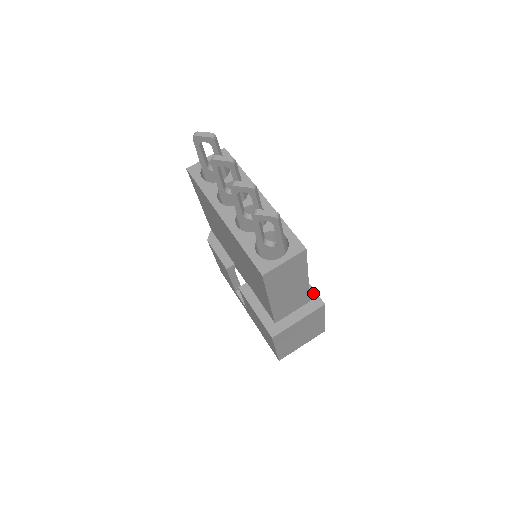
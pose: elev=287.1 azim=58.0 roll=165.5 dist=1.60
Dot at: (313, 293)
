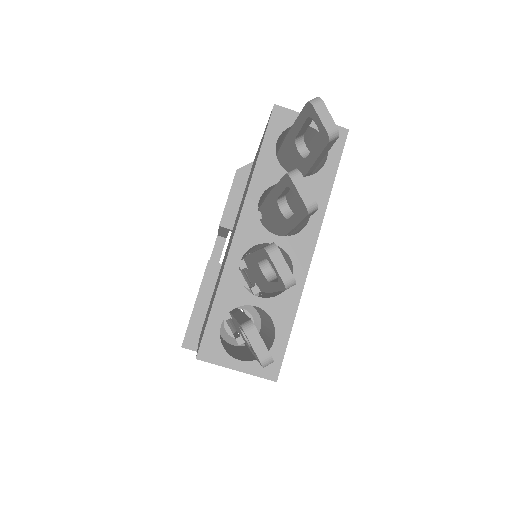
Dot at: occluded
